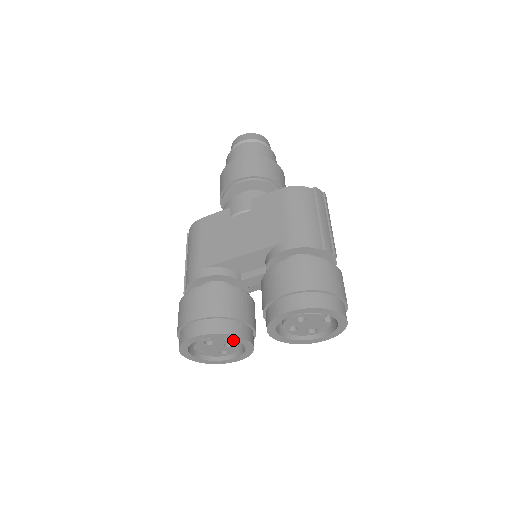
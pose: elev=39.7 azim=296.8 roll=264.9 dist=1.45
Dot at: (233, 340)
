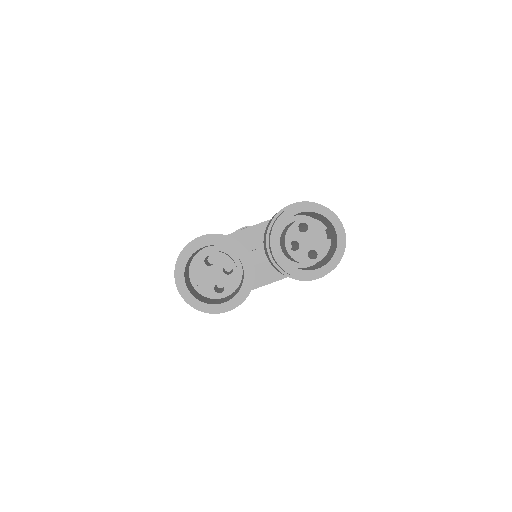
Dot at: occluded
